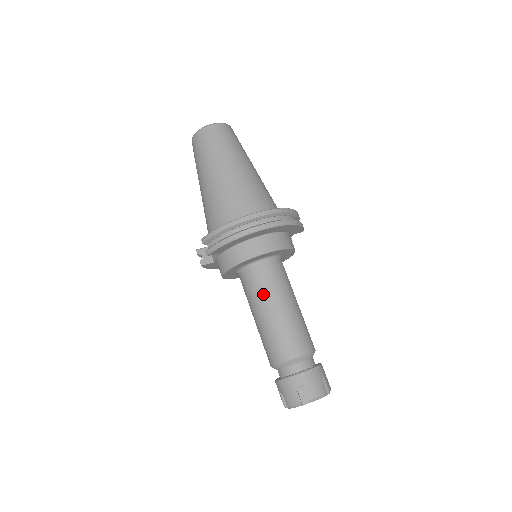
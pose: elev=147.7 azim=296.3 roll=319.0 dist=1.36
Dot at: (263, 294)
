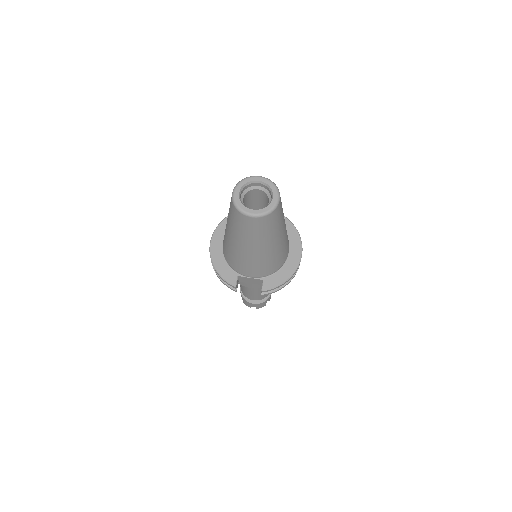
Dot at: occluded
